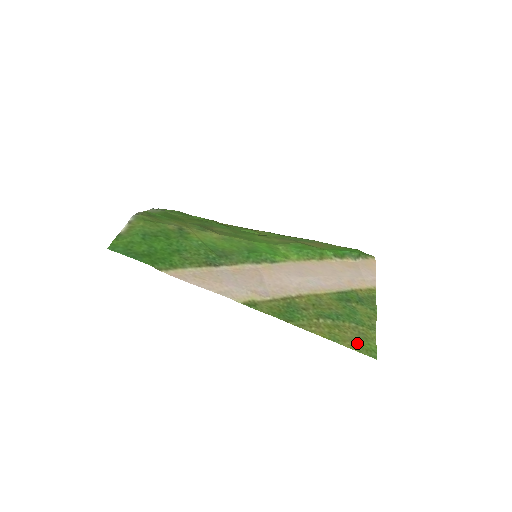
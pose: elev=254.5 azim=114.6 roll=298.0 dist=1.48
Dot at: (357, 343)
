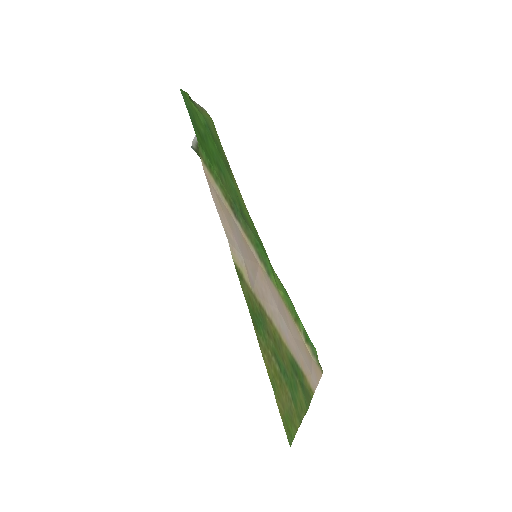
Dot at: (285, 413)
